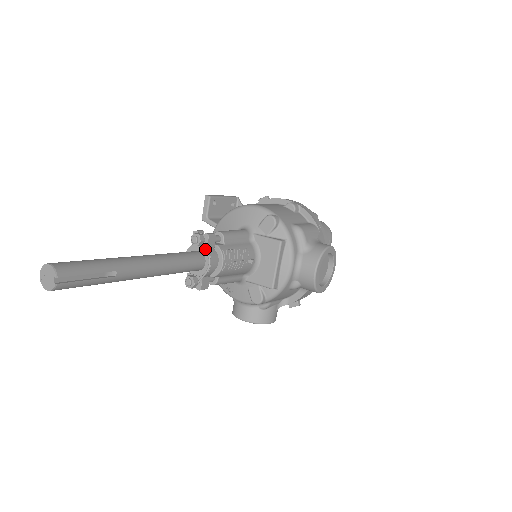
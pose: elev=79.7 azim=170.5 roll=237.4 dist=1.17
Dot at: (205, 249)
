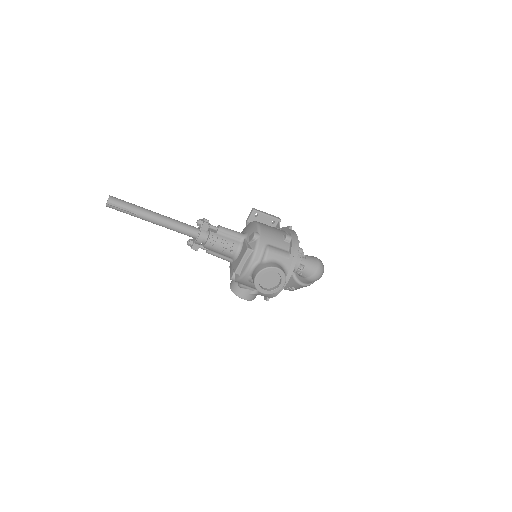
Dot at: (201, 229)
